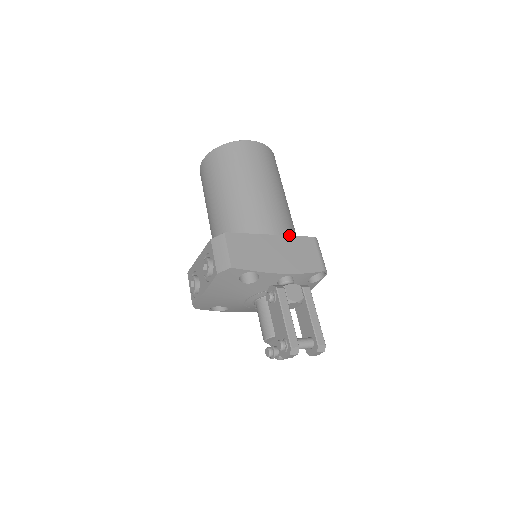
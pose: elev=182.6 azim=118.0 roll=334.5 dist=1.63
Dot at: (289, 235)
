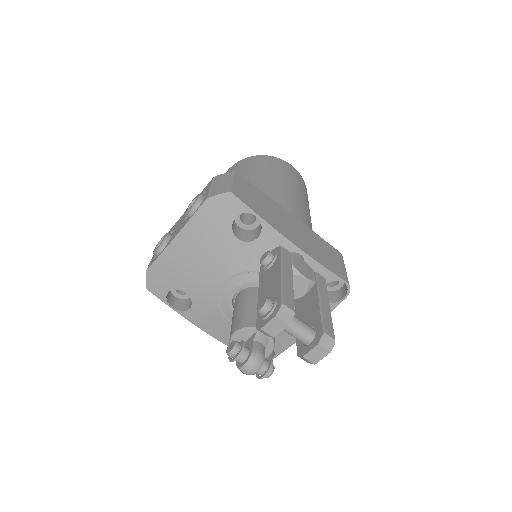
Dot at: occluded
